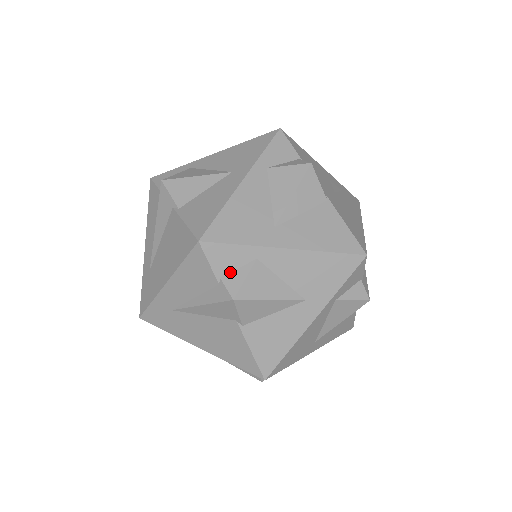
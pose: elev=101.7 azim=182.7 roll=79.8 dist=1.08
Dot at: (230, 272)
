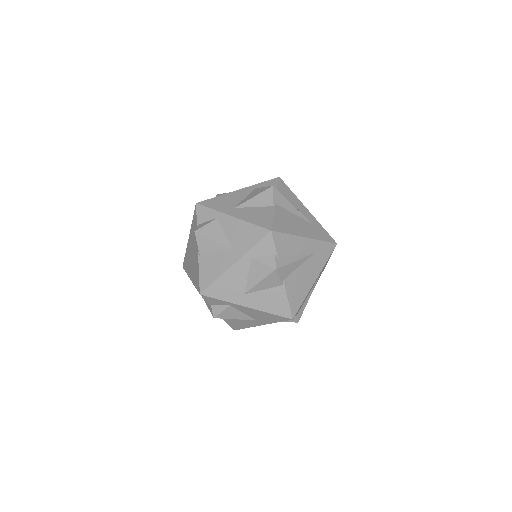
Dot at: (204, 223)
